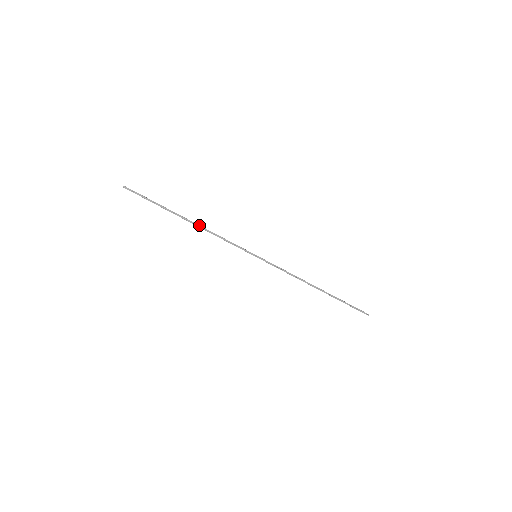
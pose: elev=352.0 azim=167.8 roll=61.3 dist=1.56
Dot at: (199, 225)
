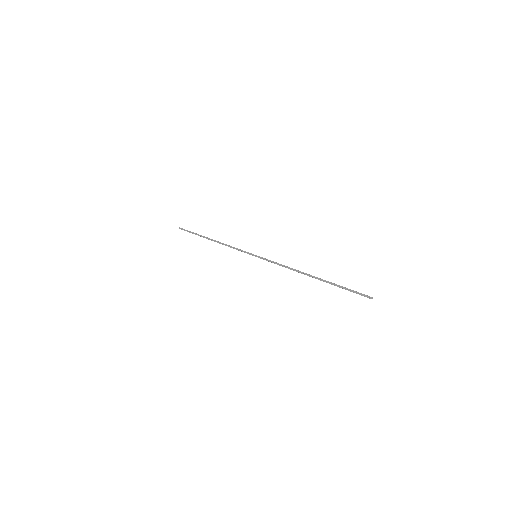
Dot at: (218, 241)
